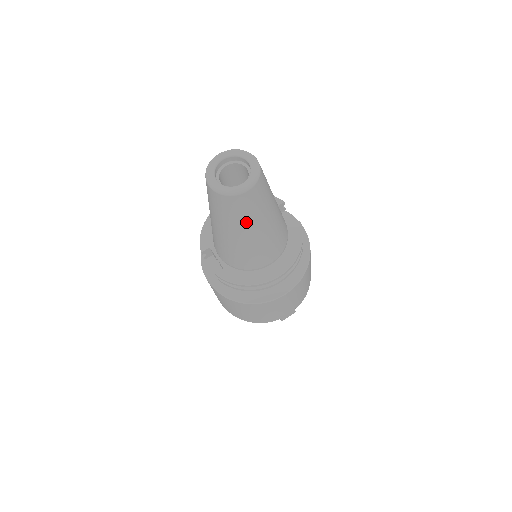
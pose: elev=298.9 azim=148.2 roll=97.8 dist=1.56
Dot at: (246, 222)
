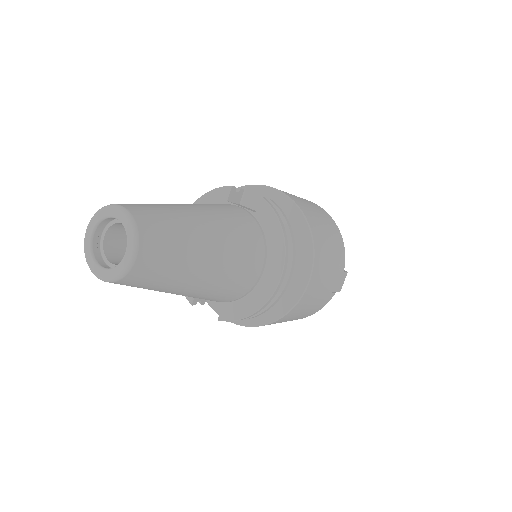
Dot at: (179, 275)
